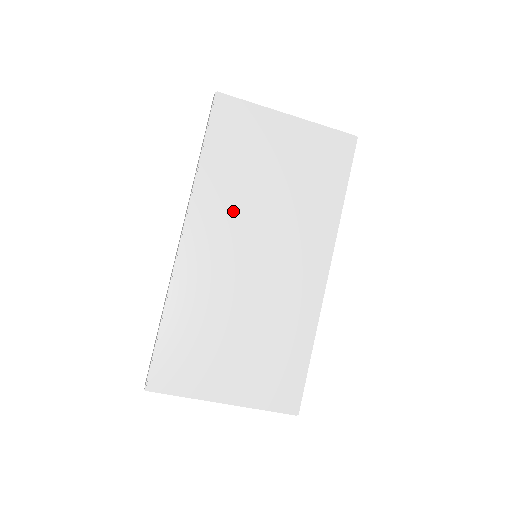
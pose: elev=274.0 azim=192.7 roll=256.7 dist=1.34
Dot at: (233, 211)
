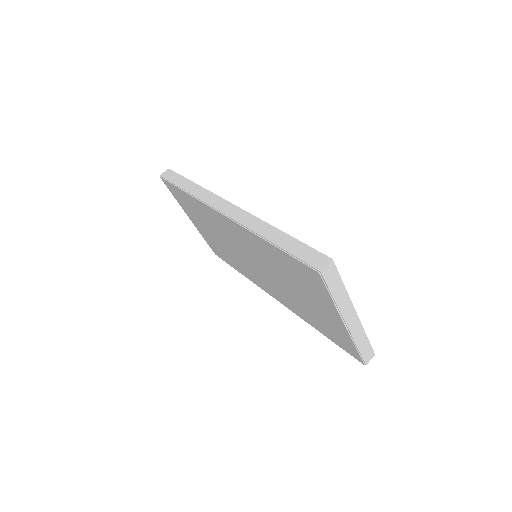
Dot at: occluded
